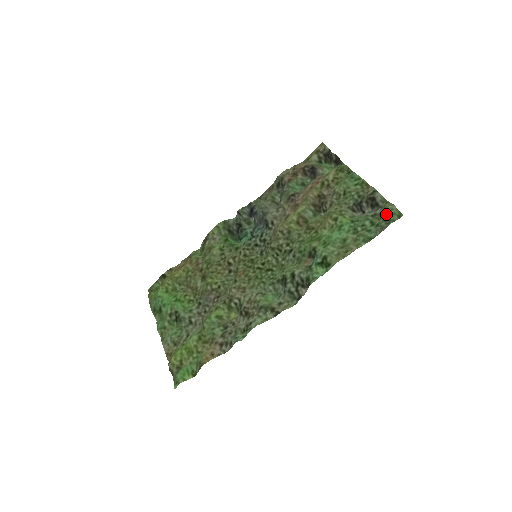
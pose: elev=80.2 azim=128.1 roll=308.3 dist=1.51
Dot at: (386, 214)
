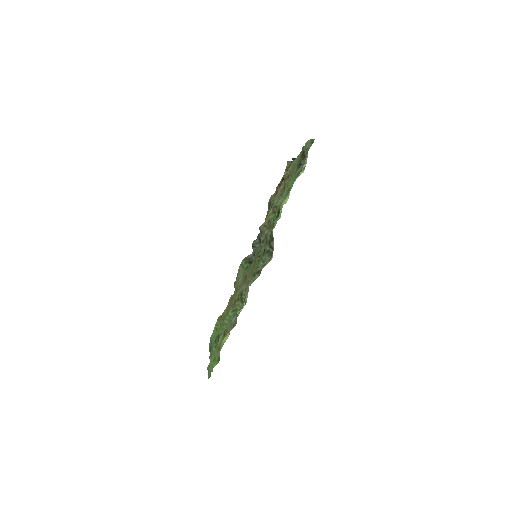
Dot at: (305, 149)
